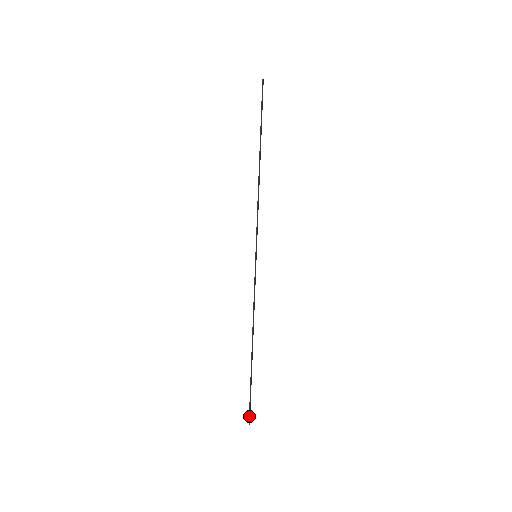
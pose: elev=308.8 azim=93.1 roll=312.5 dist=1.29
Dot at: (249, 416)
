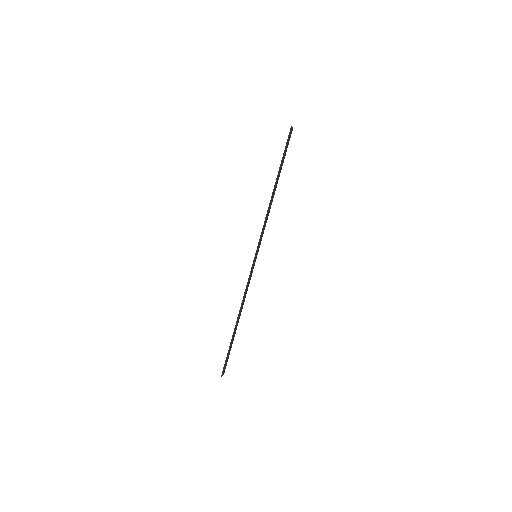
Dot at: (223, 370)
